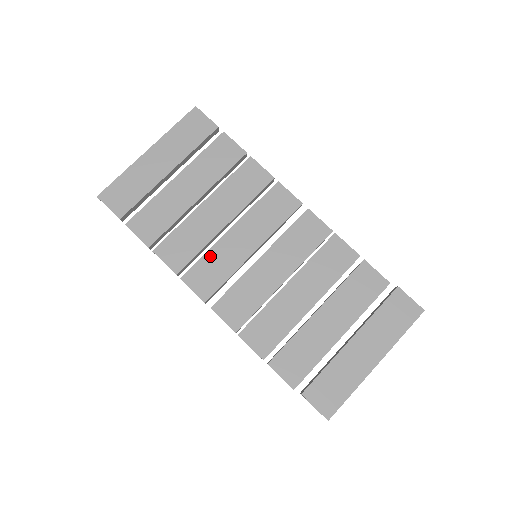
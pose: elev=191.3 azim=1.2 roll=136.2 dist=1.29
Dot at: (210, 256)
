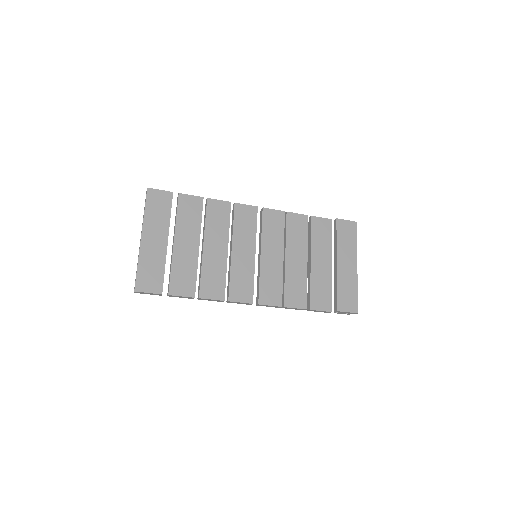
Dot at: (234, 275)
